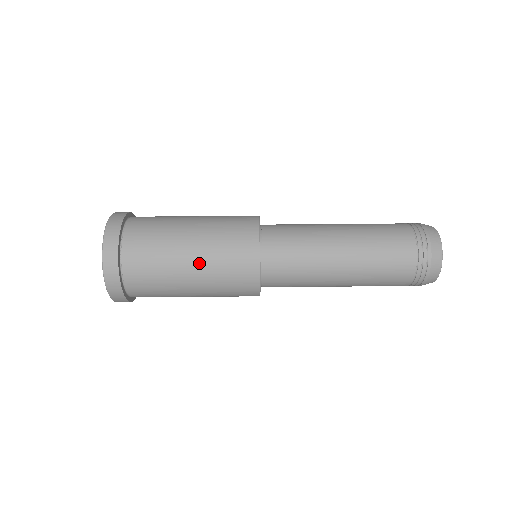
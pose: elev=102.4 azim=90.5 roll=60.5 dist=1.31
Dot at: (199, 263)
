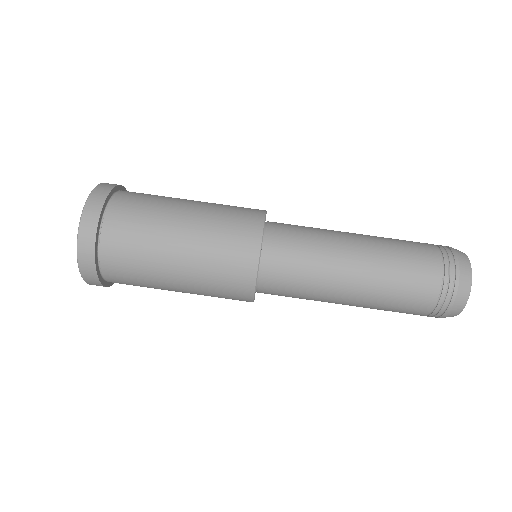
Dot at: (189, 252)
